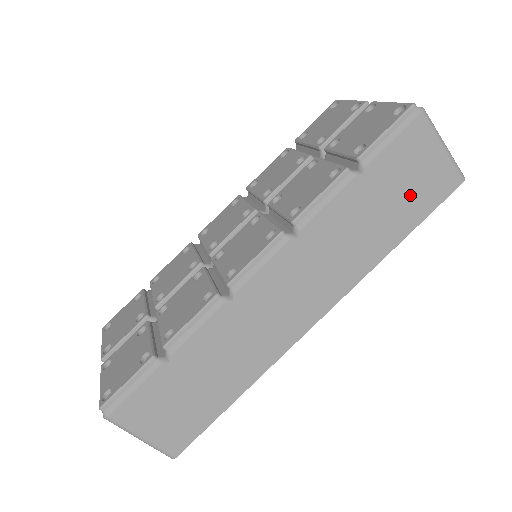
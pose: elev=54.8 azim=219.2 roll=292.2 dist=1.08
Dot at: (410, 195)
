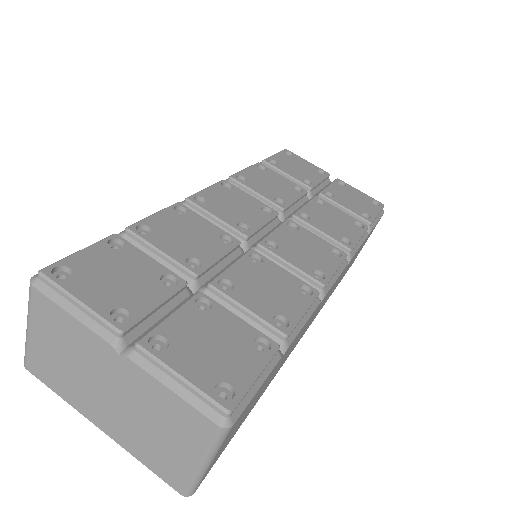
Dot at: occluded
